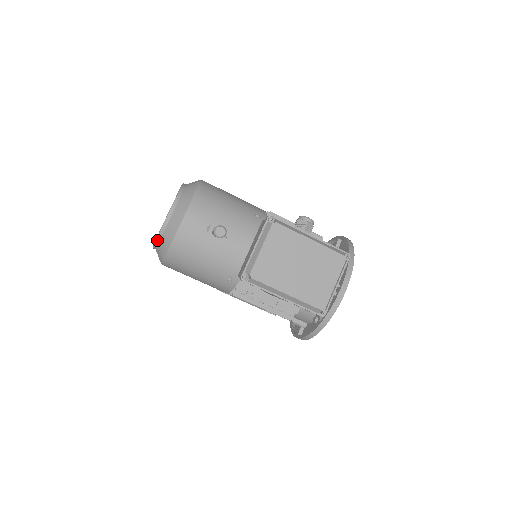
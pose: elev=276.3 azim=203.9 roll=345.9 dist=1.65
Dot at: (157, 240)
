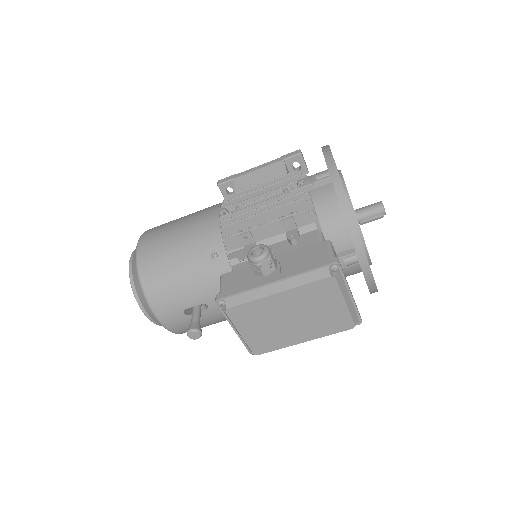
Dot at: occluded
